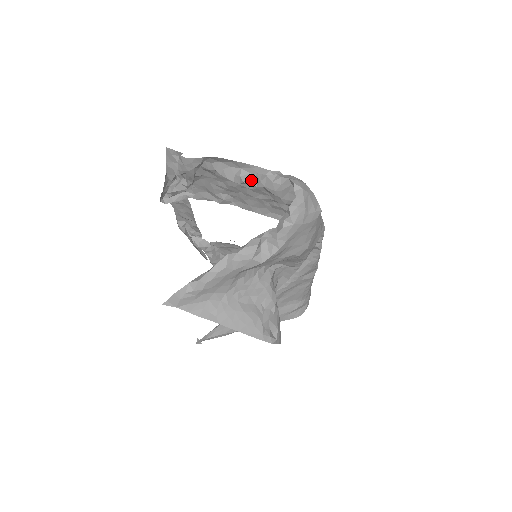
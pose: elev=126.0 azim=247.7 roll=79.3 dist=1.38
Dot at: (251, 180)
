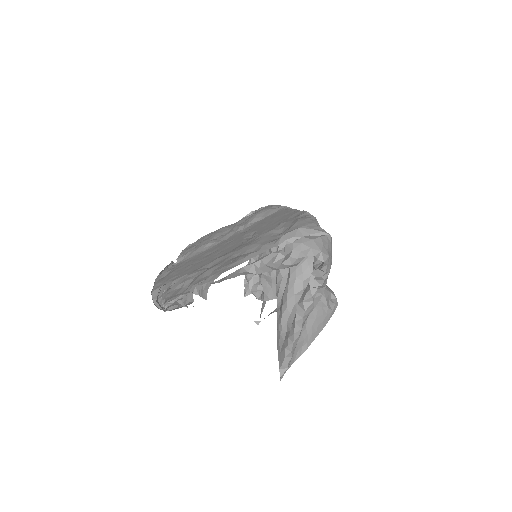
Dot at: (263, 270)
